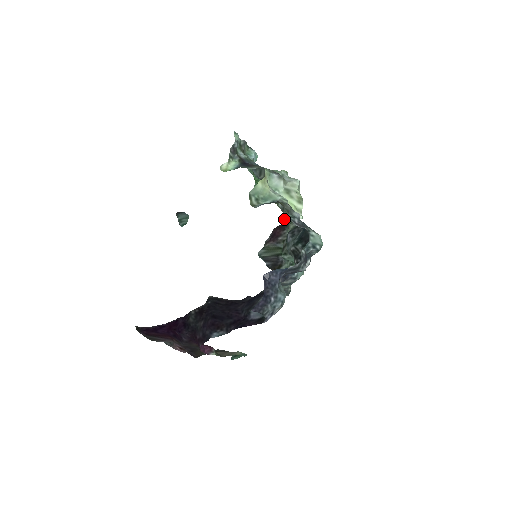
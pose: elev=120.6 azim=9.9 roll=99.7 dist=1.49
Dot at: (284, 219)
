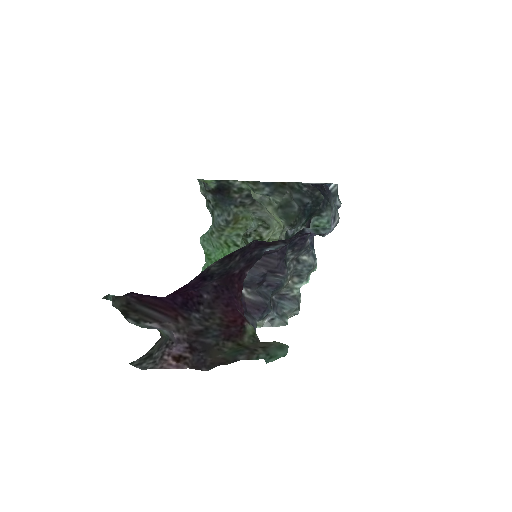
Dot at: occluded
